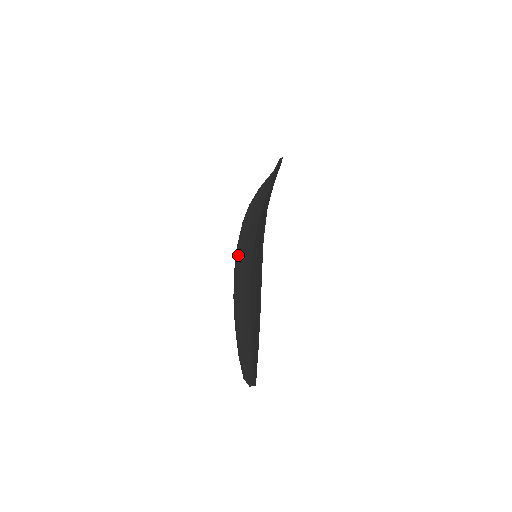
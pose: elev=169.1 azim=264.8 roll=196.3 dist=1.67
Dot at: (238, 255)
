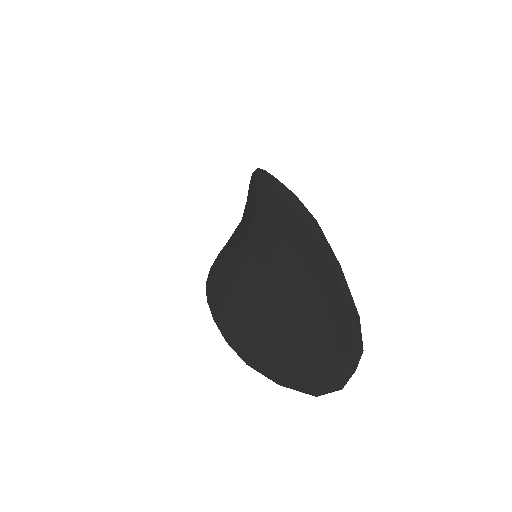
Dot at: (215, 299)
